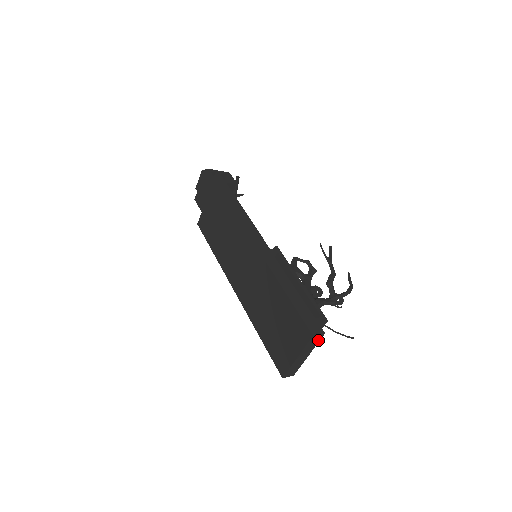
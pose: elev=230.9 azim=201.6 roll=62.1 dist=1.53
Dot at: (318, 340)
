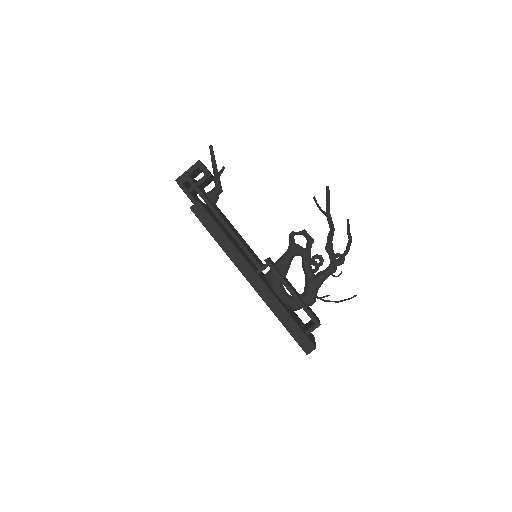
Dot at: occluded
